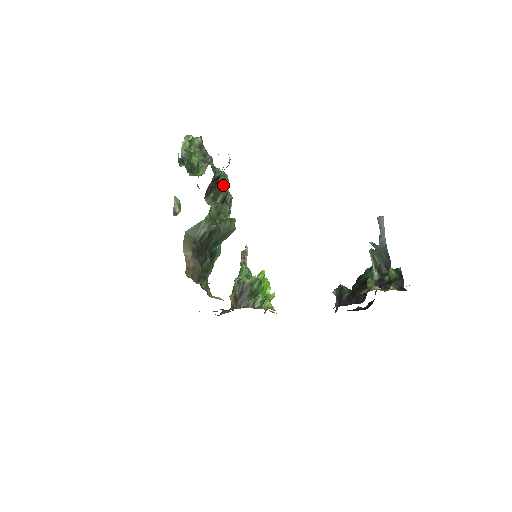
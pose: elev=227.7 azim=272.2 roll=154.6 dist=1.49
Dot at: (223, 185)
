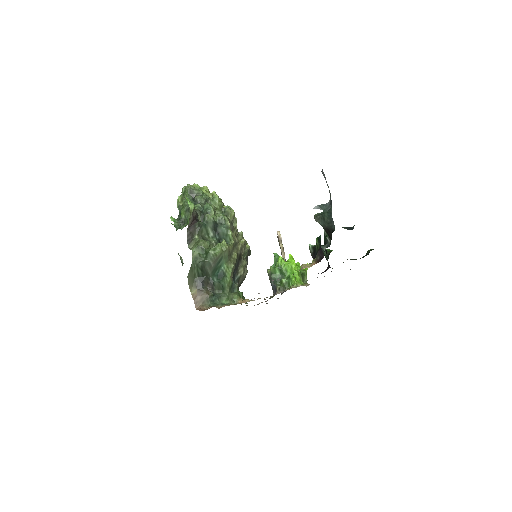
Dot at: (204, 221)
